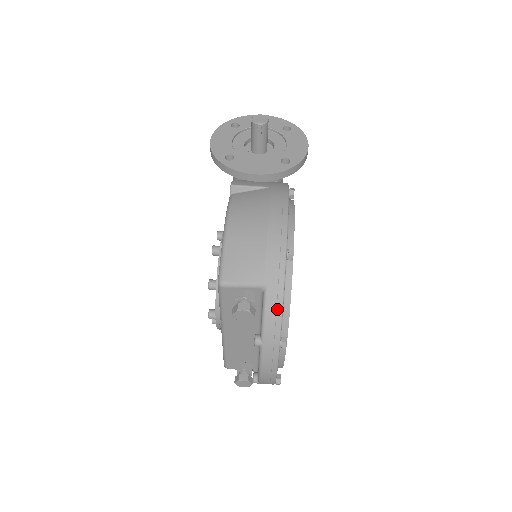
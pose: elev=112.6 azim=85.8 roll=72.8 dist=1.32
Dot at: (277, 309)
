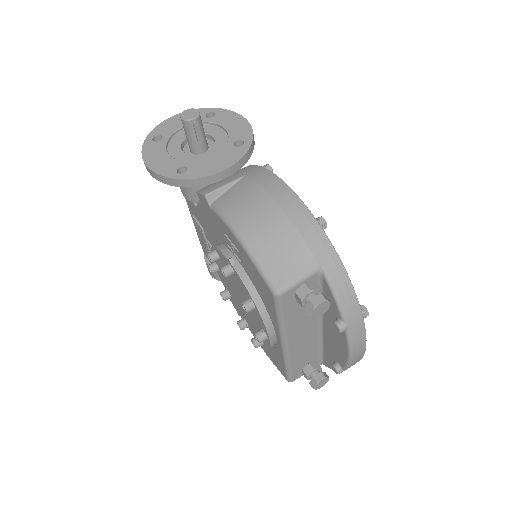
Dot at: (345, 282)
